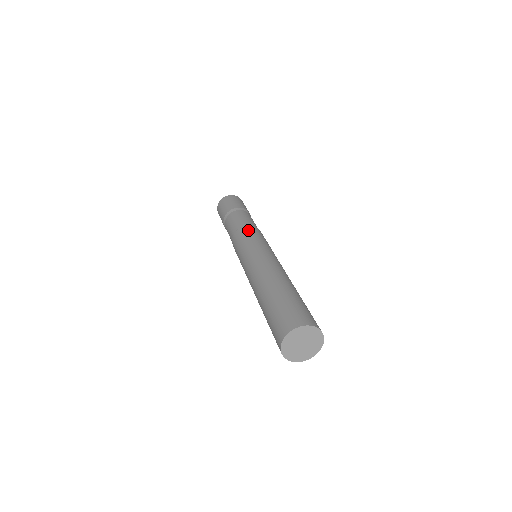
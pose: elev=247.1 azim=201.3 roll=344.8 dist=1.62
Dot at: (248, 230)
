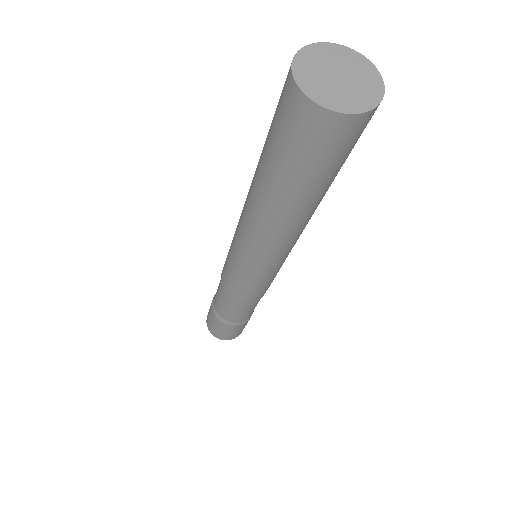
Dot at: occluded
